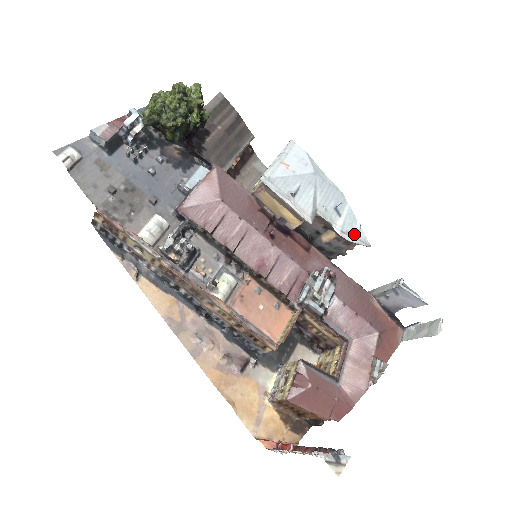
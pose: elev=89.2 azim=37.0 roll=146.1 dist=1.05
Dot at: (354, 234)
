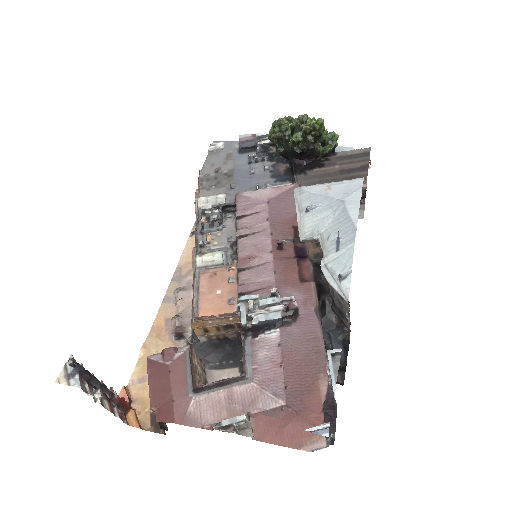
Dot at: (337, 276)
